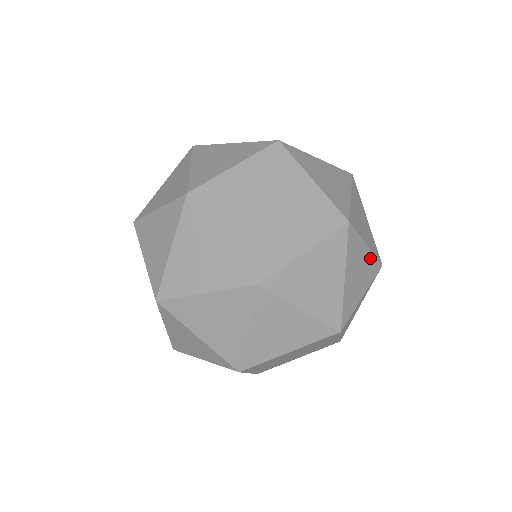
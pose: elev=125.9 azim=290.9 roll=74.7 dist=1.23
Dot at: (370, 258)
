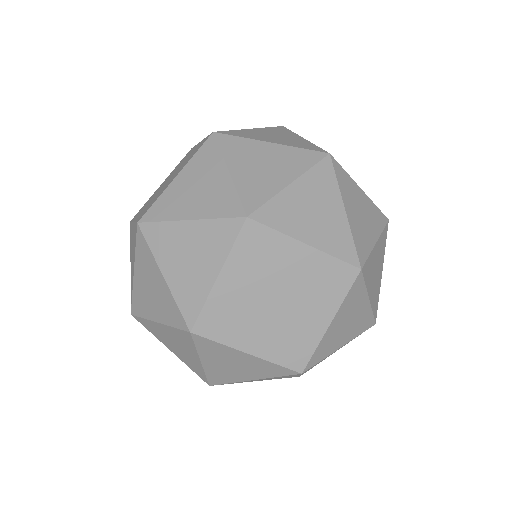
Dot at: (380, 242)
